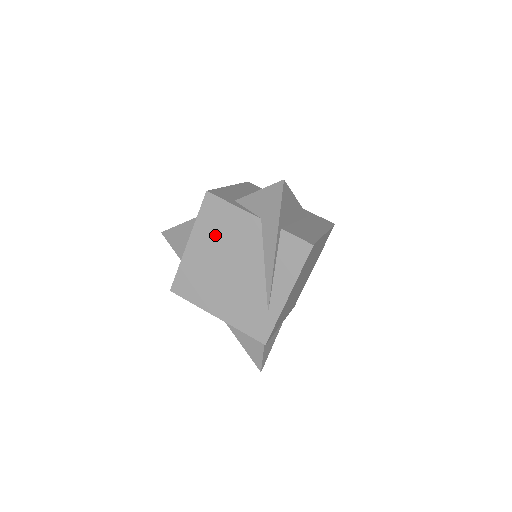
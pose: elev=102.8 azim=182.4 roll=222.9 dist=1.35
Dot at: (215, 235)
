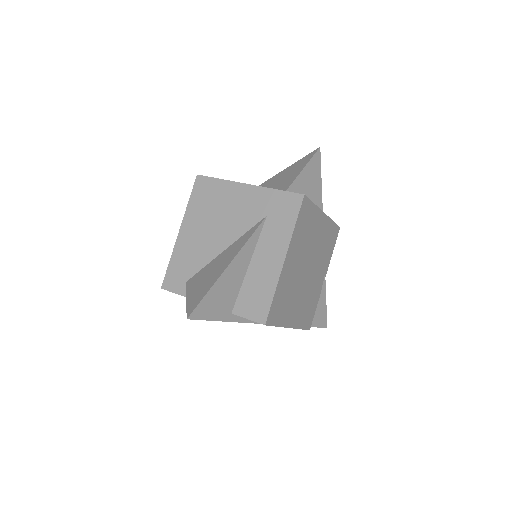
Dot at: occluded
